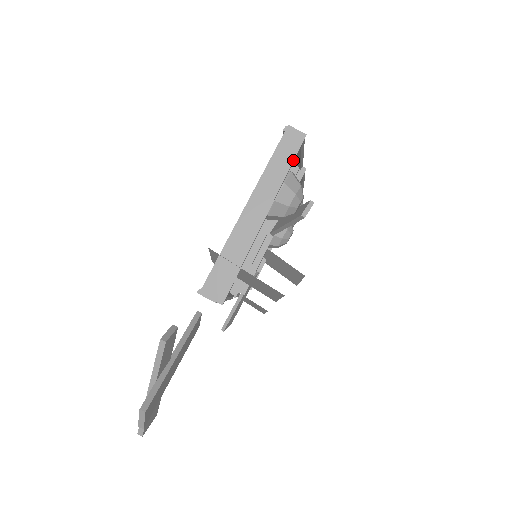
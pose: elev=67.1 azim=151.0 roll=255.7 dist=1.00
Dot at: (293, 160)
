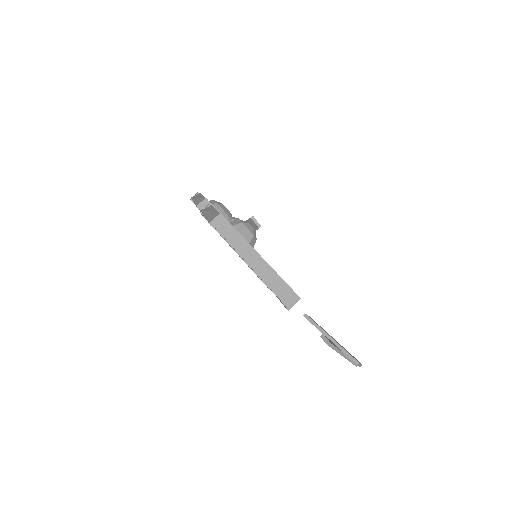
Dot at: (233, 227)
